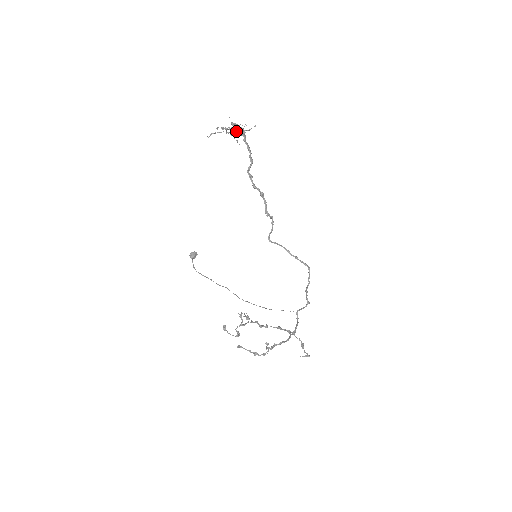
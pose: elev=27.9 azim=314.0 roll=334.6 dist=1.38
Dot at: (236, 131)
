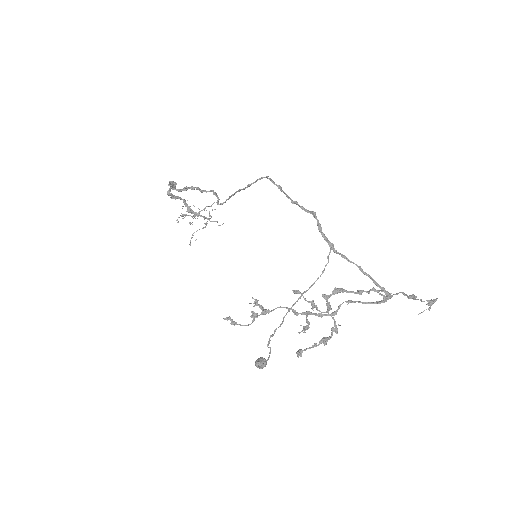
Dot at: (196, 213)
